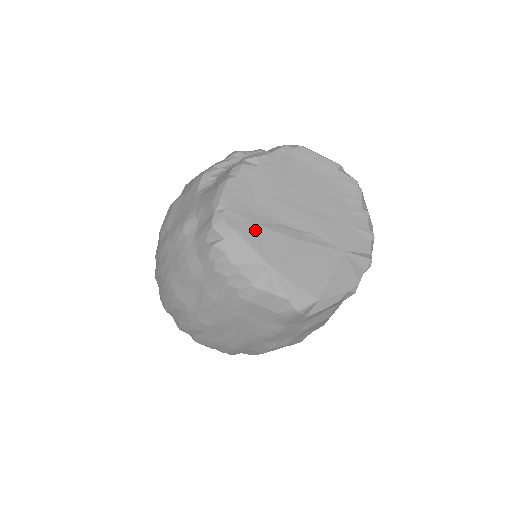
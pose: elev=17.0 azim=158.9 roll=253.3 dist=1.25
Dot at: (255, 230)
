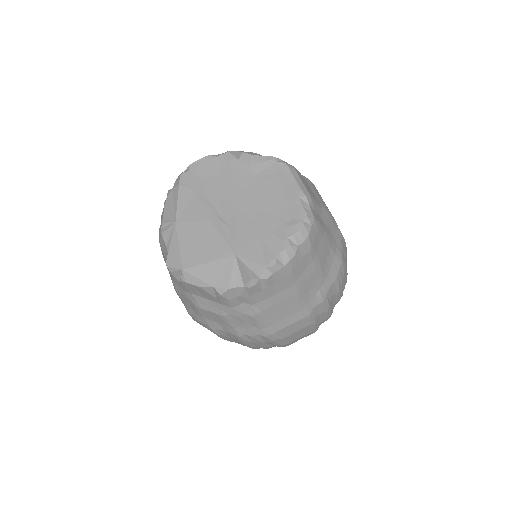
Dot at: (191, 195)
